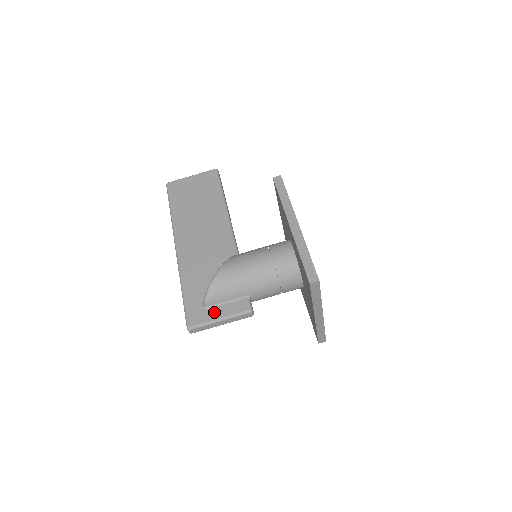
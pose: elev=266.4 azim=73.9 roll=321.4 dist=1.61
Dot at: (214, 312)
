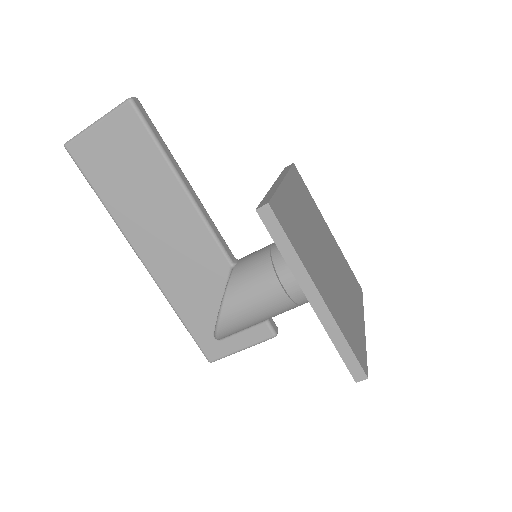
Dot at: (232, 343)
